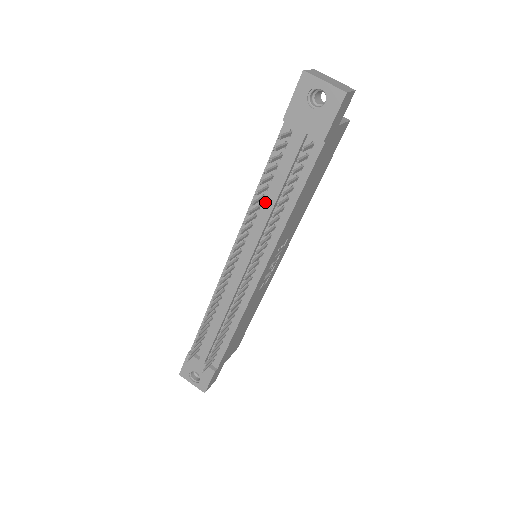
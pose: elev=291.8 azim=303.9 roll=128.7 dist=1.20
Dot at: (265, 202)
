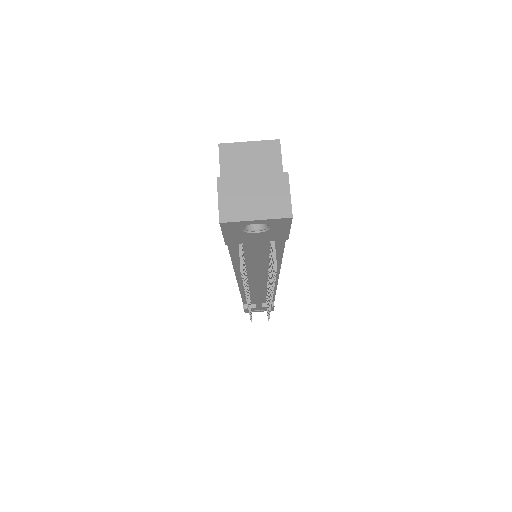
Dot at: (248, 263)
